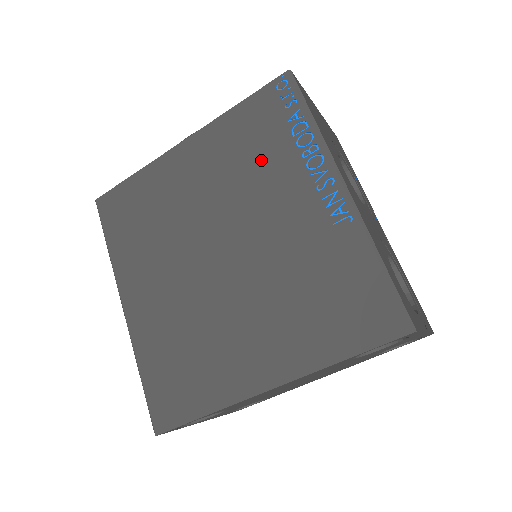
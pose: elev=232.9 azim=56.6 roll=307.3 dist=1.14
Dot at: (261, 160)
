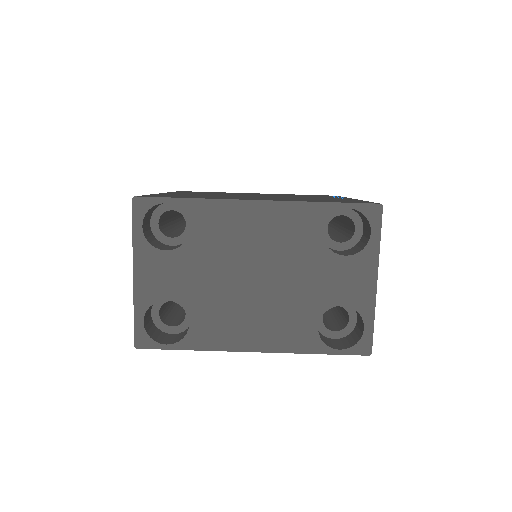
Dot at: occluded
